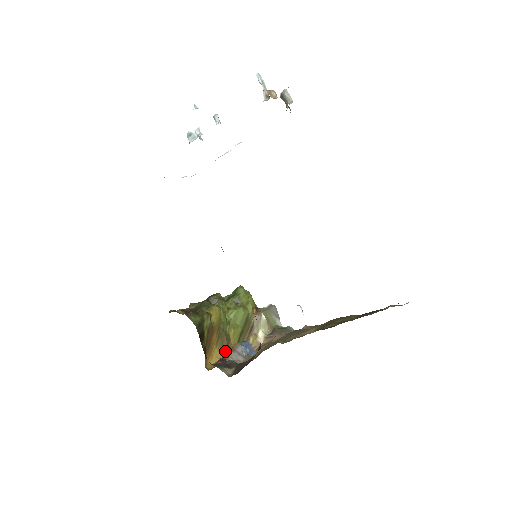
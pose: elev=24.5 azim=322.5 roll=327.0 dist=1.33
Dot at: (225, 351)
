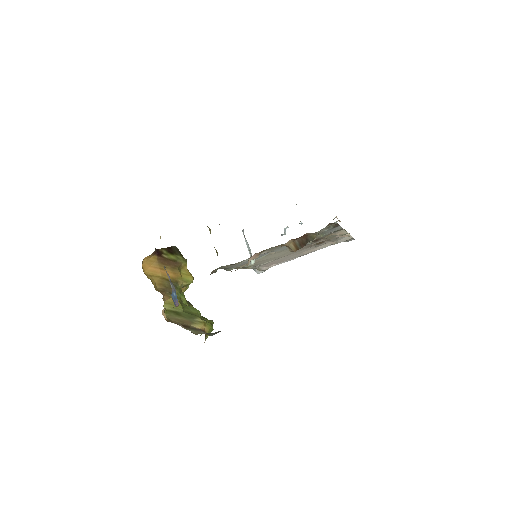
Dot at: (159, 290)
